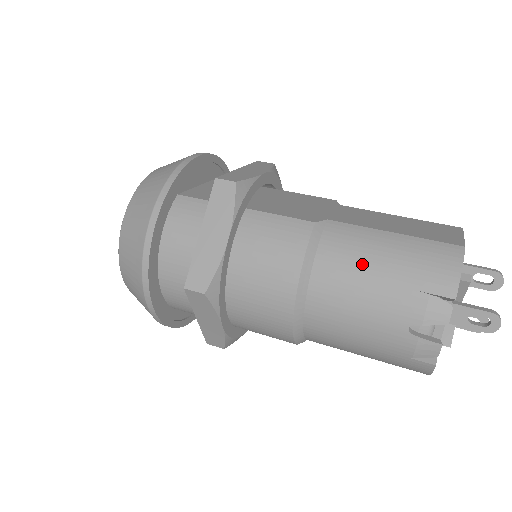
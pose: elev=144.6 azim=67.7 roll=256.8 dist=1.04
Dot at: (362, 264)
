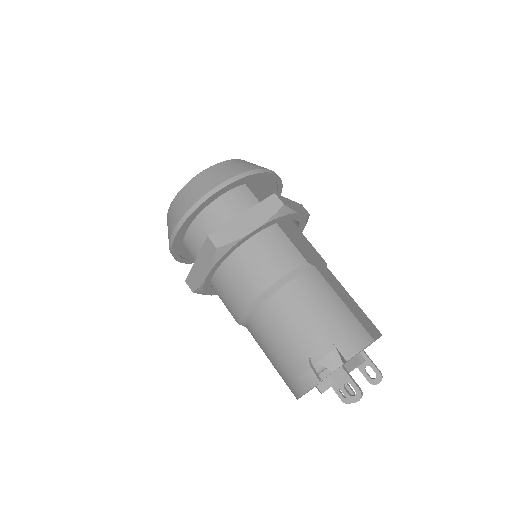
Dot at: (314, 304)
